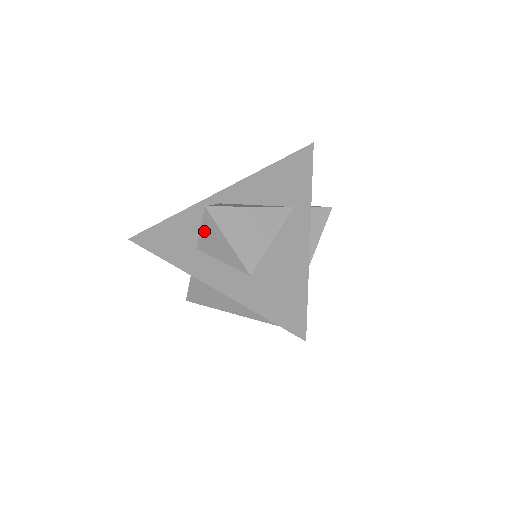
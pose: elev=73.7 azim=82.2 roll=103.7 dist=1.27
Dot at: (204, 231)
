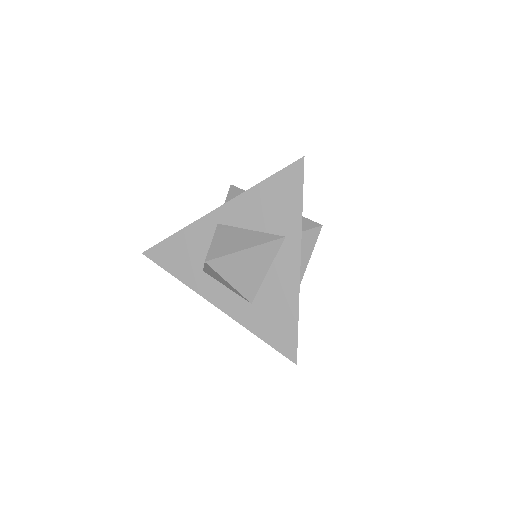
Dot at: (207, 269)
